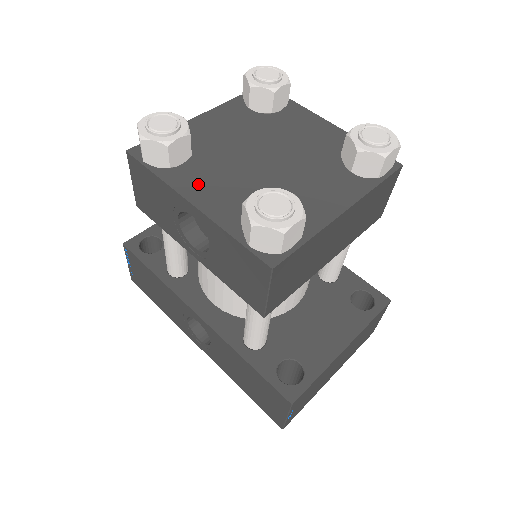
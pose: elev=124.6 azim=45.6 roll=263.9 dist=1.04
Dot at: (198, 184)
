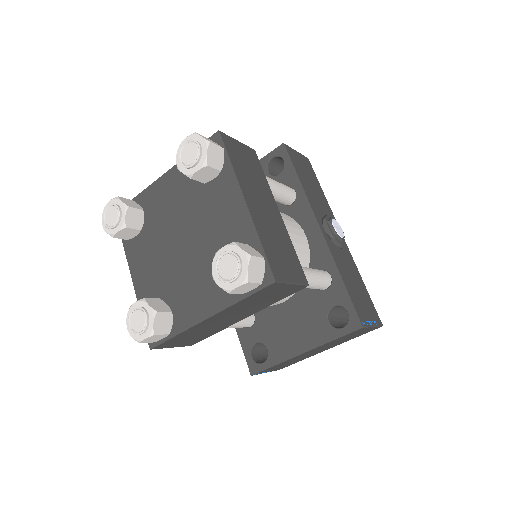
Dot at: (139, 259)
